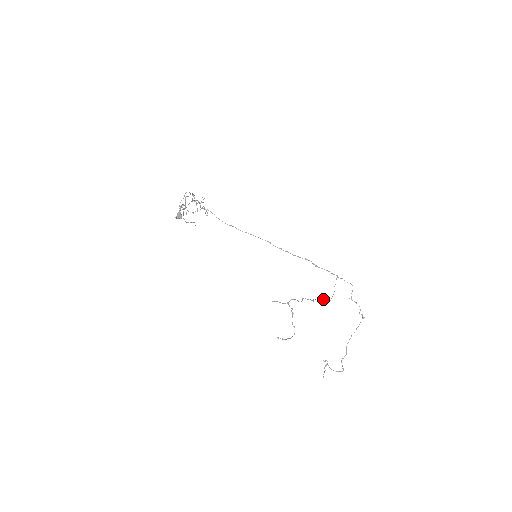
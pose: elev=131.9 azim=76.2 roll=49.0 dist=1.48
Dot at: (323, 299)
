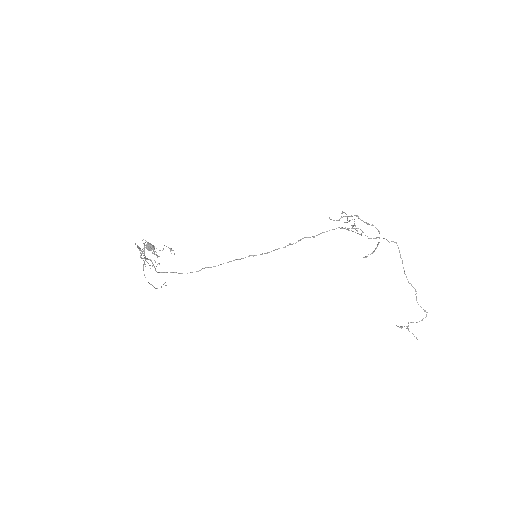
Dot at: (356, 230)
